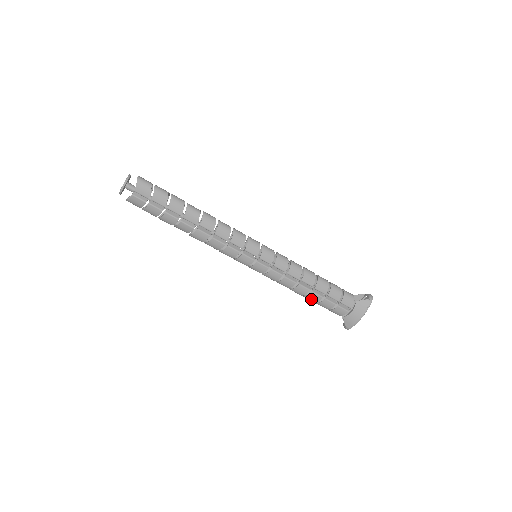
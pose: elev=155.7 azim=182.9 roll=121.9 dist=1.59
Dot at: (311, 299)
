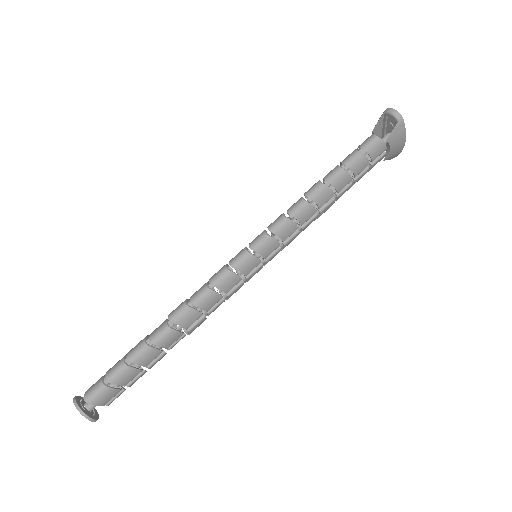
Dot at: (340, 196)
